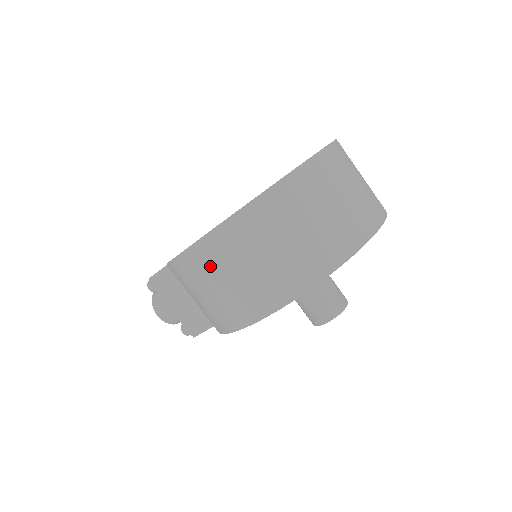
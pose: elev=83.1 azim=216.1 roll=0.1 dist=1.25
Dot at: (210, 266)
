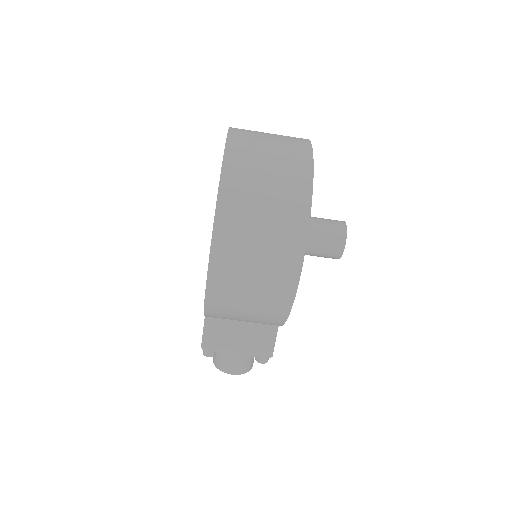
Dot at: (234, 270)
